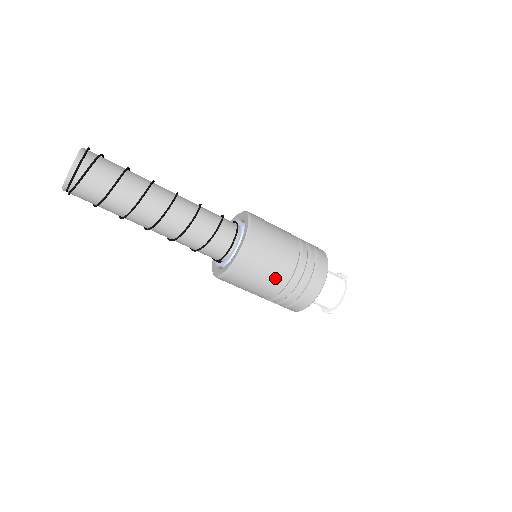
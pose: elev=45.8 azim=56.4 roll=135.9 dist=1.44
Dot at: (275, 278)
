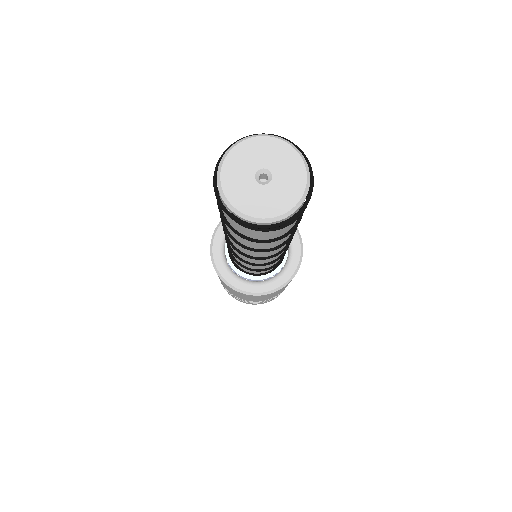
Dot at: (259, 300)
